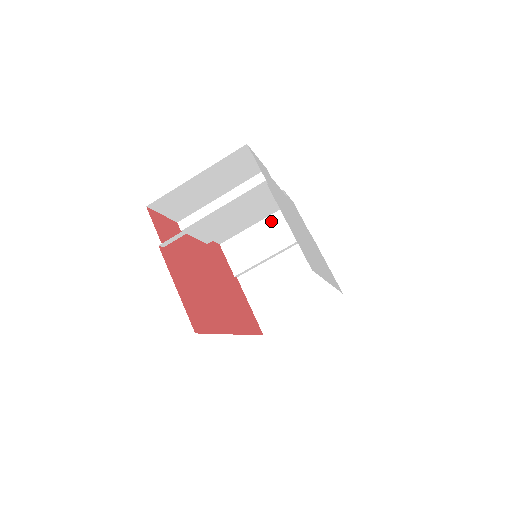
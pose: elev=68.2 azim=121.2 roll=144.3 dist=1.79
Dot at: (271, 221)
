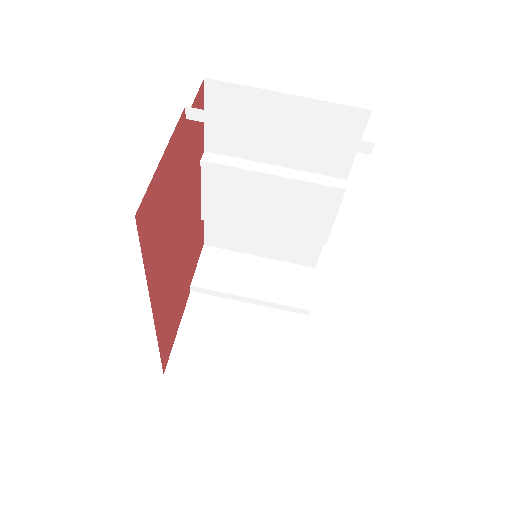
Dot at: (278, 266)
